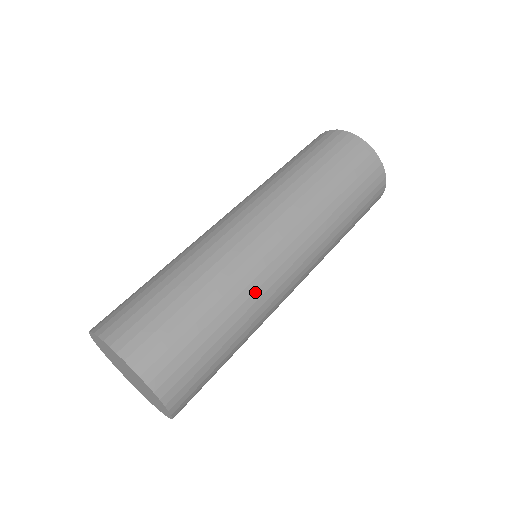
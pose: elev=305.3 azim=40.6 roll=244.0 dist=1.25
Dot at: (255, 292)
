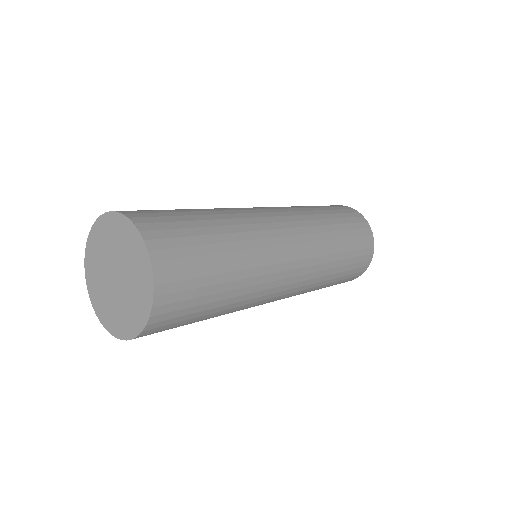
Dot at: (244, 219)
